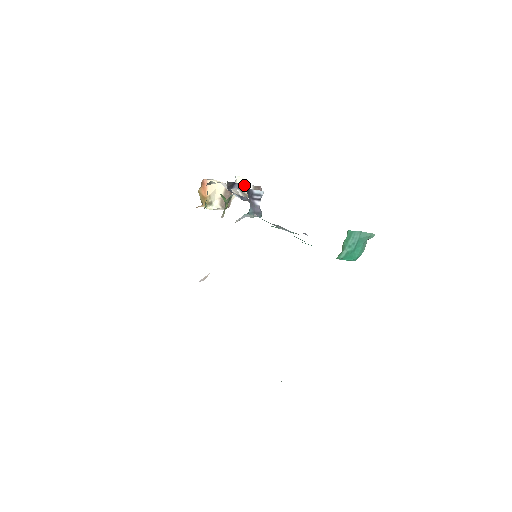
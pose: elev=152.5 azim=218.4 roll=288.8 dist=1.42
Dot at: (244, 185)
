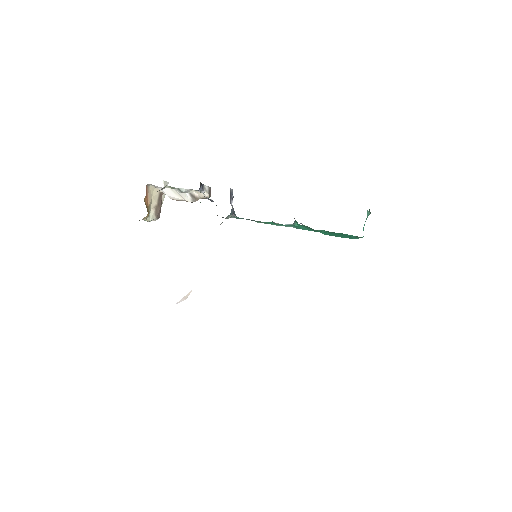
Dot at: (203, 186)
